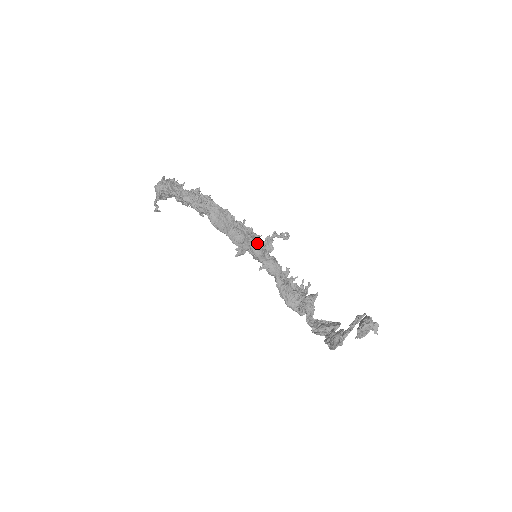
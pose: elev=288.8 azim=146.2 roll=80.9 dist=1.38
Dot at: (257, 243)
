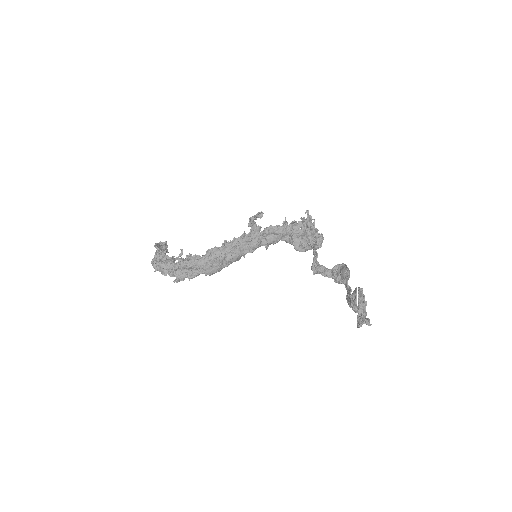
Dot at: (248, 244)
